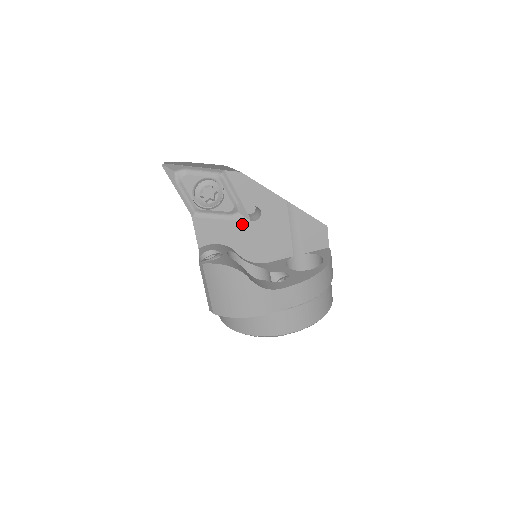
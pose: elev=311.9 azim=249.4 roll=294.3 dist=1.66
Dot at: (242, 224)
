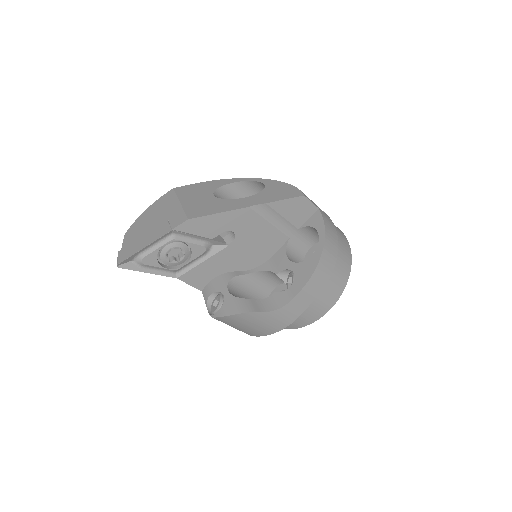
Dot at: (223, 251)
